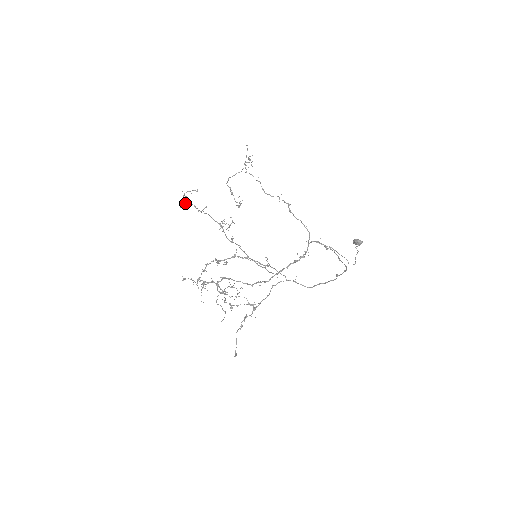
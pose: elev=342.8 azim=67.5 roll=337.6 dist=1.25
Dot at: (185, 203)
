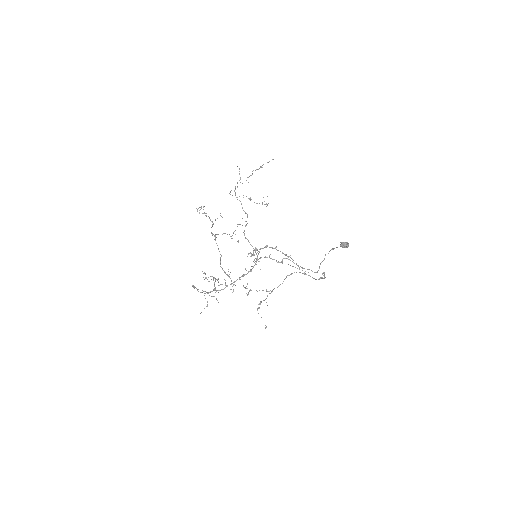
Dot at: occluded
